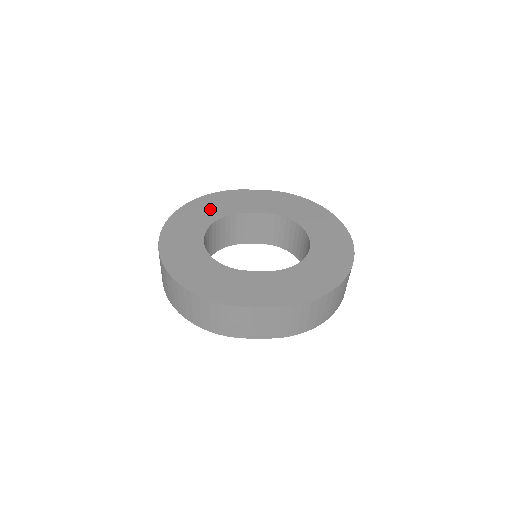
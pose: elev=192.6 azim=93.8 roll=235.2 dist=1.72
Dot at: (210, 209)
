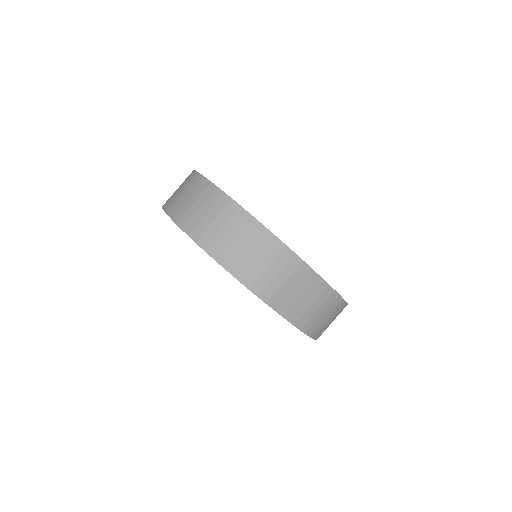
Dot at: occluded
